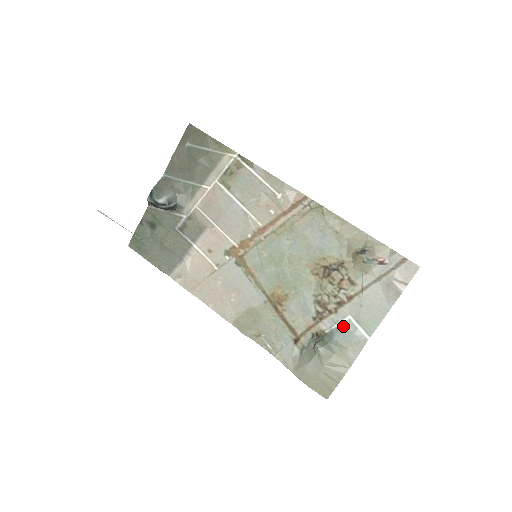
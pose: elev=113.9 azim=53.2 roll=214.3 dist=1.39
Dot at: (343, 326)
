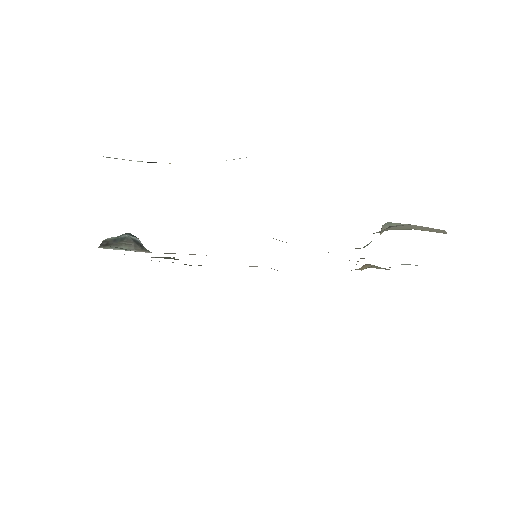
Dot at: occluded
